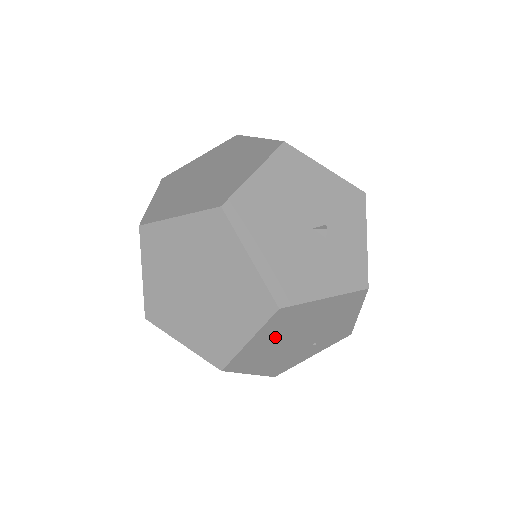
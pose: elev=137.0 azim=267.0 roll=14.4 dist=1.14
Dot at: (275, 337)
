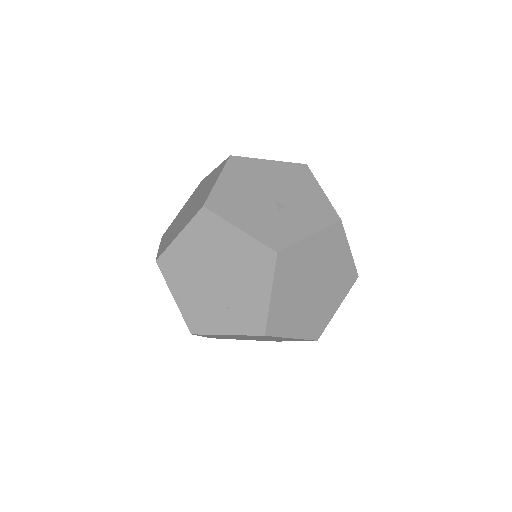
Dot at: (197, 251)
